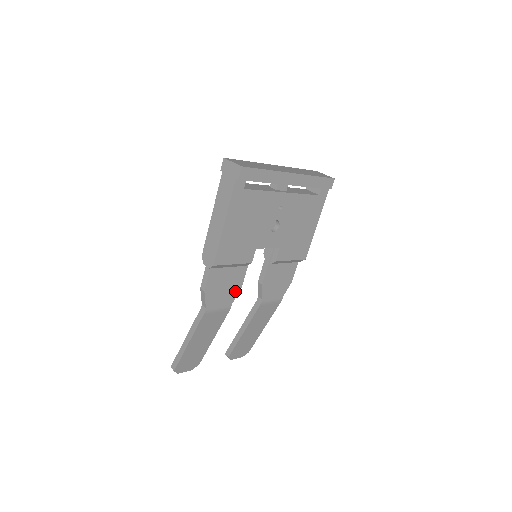
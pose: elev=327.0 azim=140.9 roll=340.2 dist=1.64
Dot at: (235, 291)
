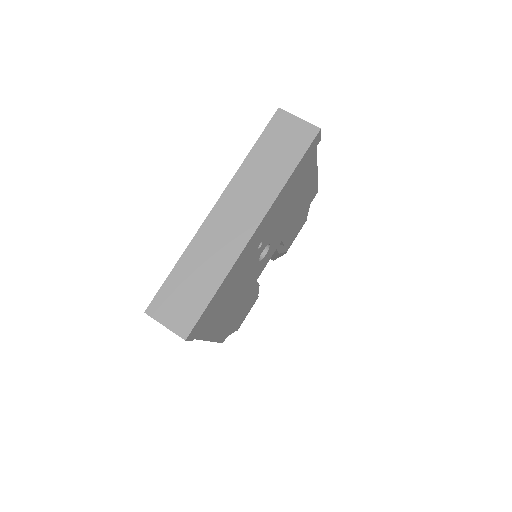
Dot at: (255, 293)
